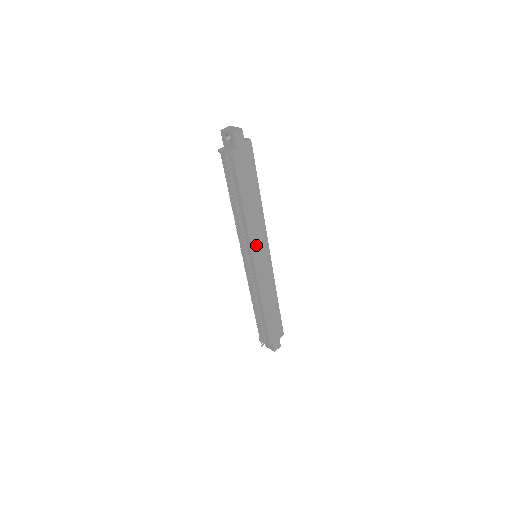
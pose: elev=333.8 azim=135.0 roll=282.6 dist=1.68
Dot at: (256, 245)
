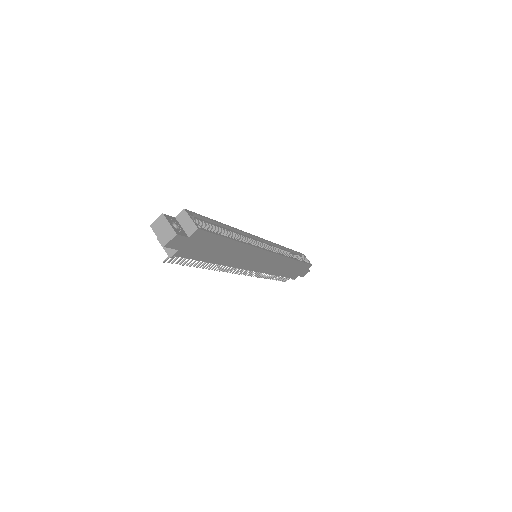
Dot at: (249, 263)
